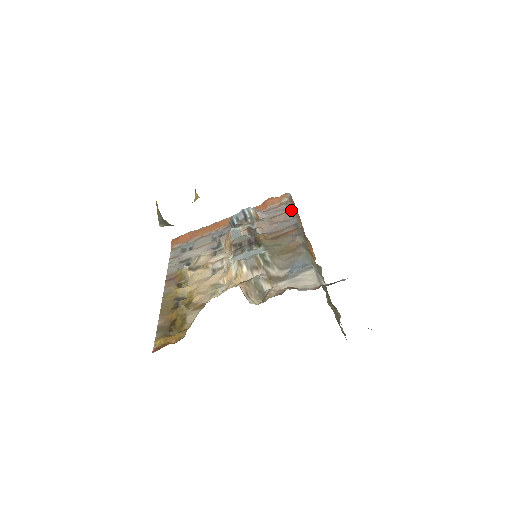
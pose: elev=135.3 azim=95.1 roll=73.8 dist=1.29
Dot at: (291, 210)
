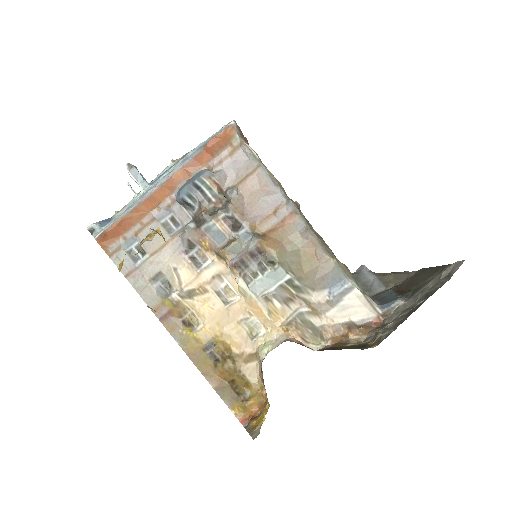
Dot at: (262, 167)
